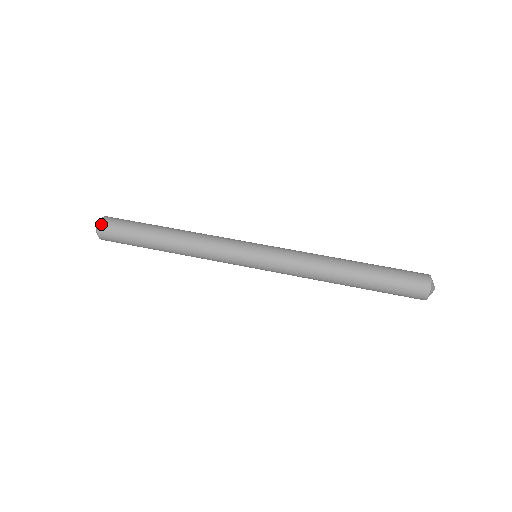
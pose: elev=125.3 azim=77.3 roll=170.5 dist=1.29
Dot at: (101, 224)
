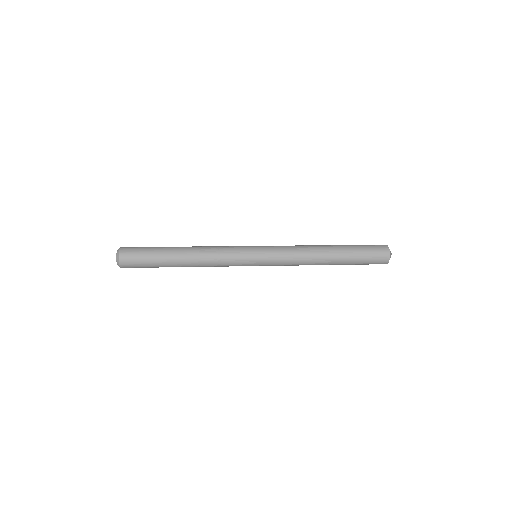
Dot at: (121, 253)
